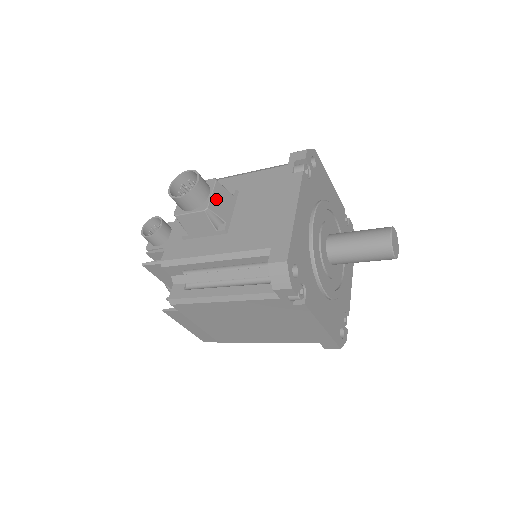
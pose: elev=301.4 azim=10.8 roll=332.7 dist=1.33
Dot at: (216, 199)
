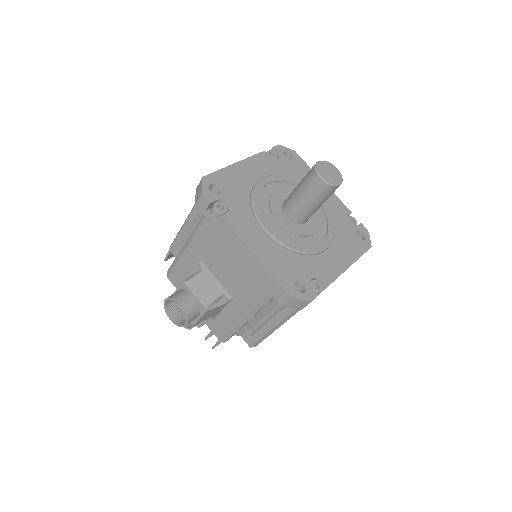
Dot at: (201, 293)
